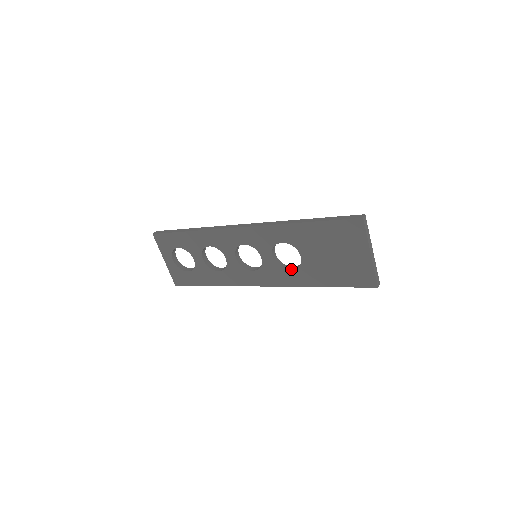
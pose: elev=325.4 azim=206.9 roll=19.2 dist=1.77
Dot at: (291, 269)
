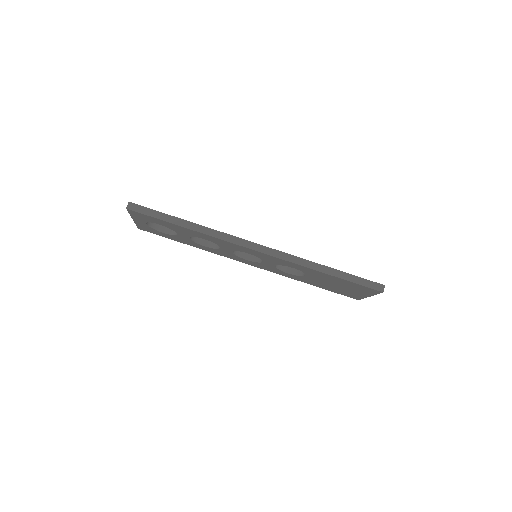
Dot at: (288, 272)
